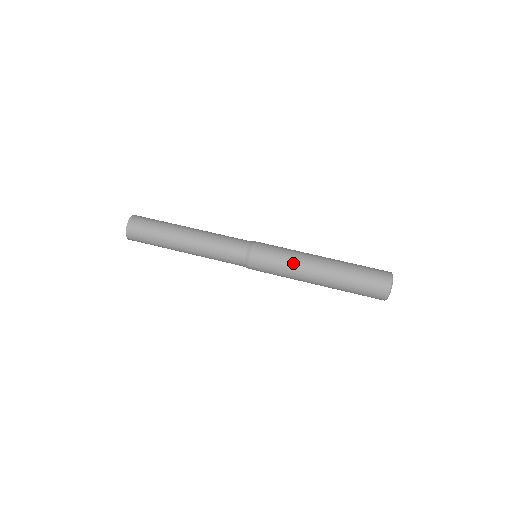
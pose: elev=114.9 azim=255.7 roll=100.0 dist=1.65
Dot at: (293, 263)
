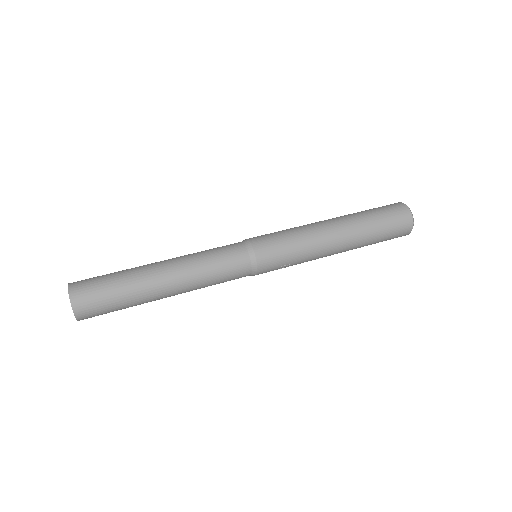
Dot at: (309, 246)
